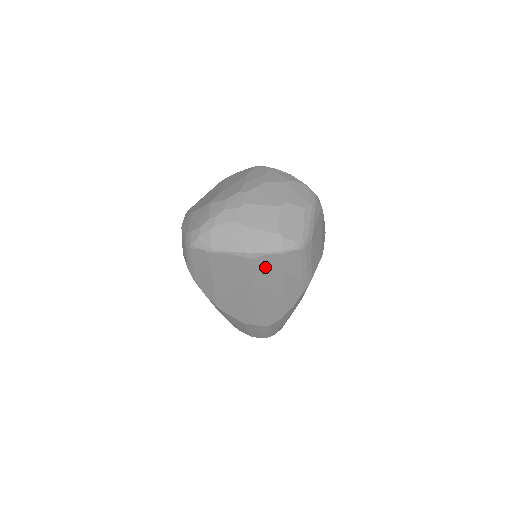
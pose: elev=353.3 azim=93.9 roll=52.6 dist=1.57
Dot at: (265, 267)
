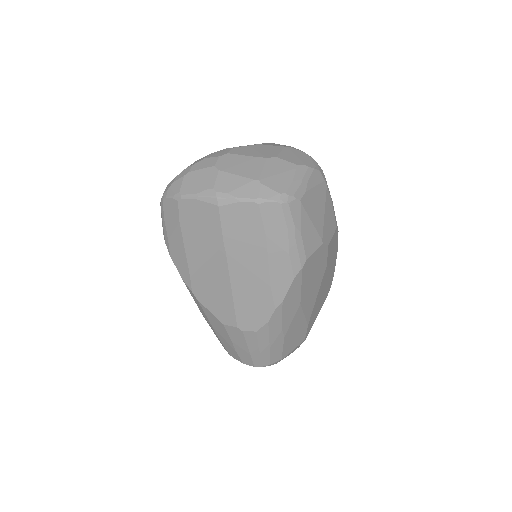
Dot at: (239, 223)
